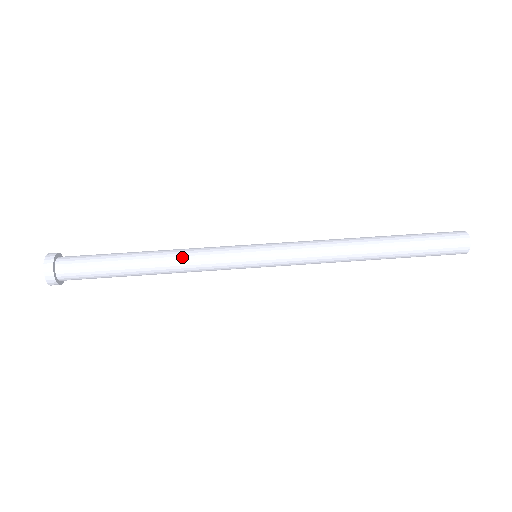
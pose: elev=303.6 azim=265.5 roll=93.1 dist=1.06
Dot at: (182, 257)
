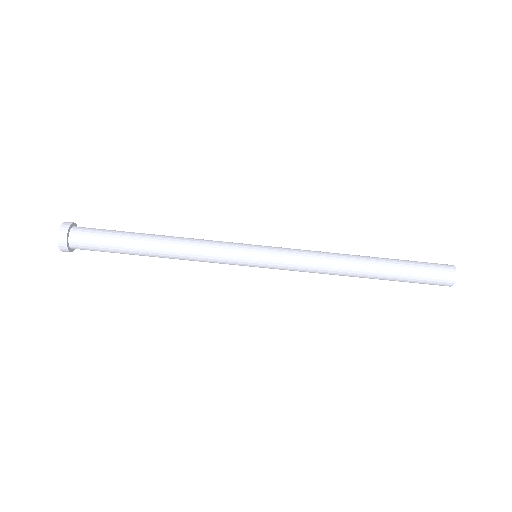
Dot at: (187, 254)
